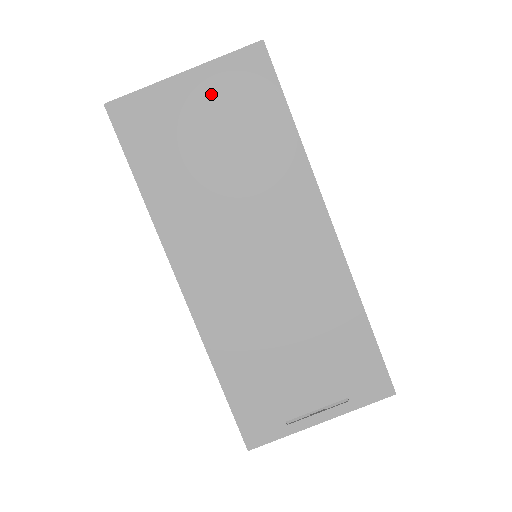
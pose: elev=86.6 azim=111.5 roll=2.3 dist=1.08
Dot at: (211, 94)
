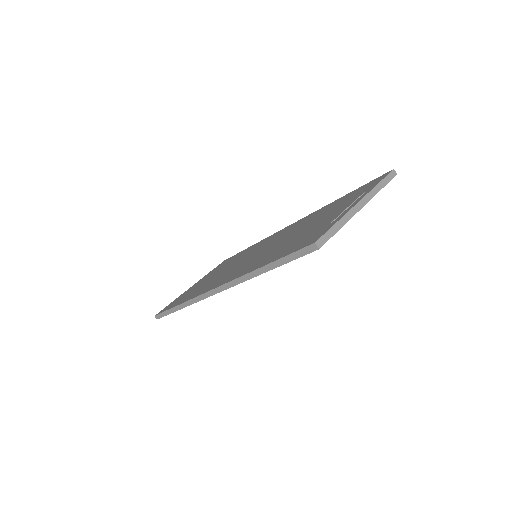
Dot at: occluded
